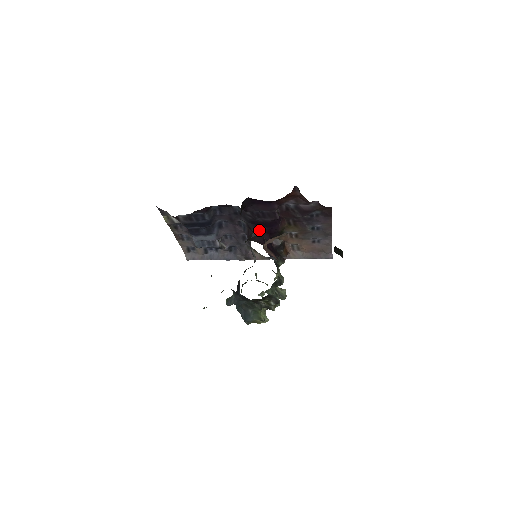
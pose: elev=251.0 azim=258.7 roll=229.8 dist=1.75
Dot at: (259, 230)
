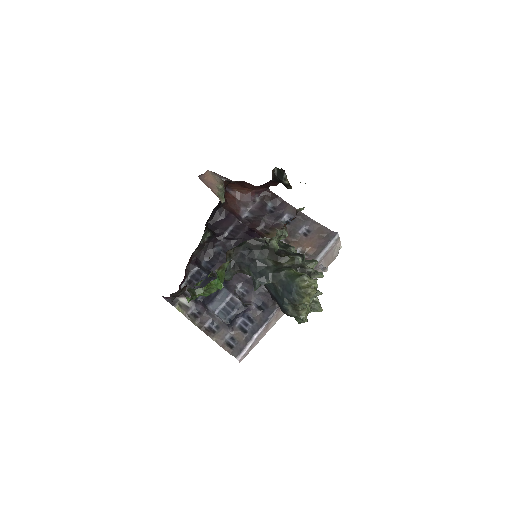
Dot at: occluded
